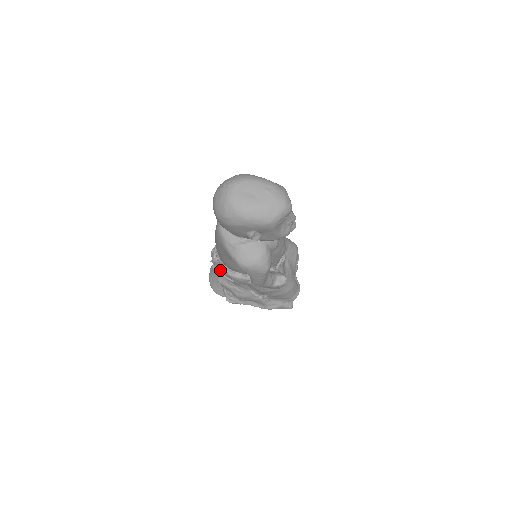
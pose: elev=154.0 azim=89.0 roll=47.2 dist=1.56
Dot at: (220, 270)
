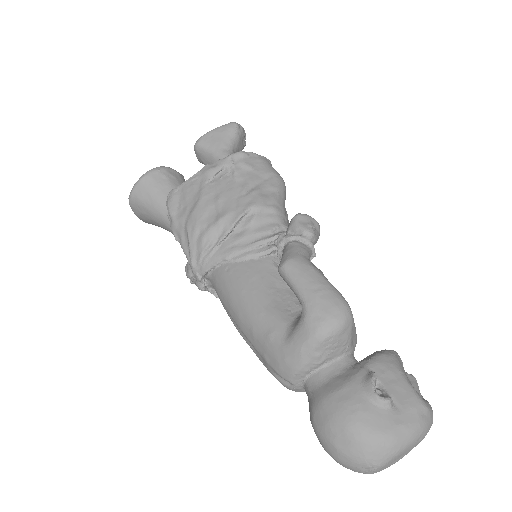
Dot at: occluded
